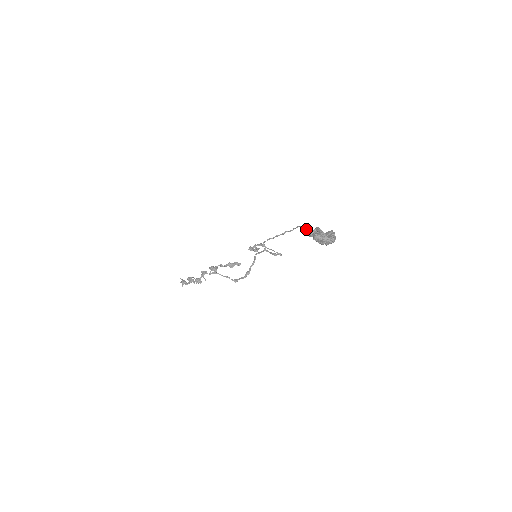
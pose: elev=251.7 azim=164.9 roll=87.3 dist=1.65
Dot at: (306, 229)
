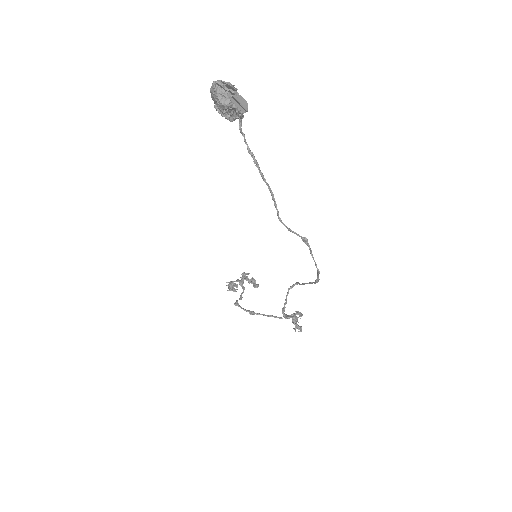
Dot at: (299, 235)
